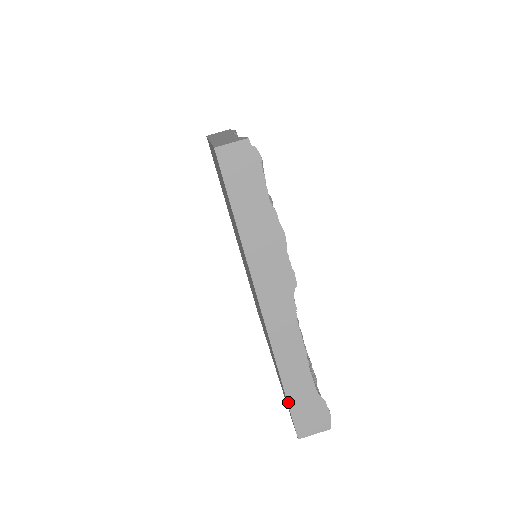
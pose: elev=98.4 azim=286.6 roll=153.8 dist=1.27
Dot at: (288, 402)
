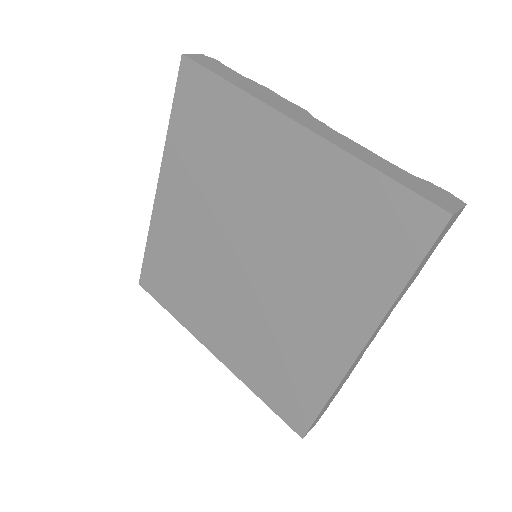
Dot at: (399, 183)
